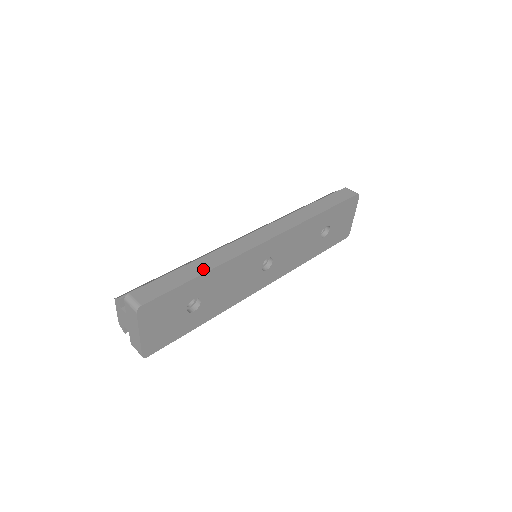
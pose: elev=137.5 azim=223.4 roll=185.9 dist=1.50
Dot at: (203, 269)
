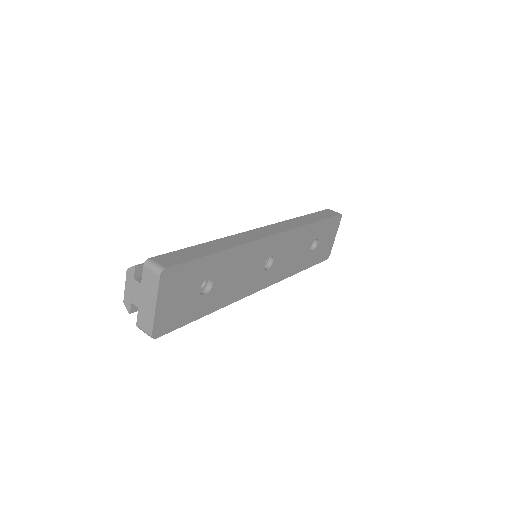
Dot at: (220, 248)
